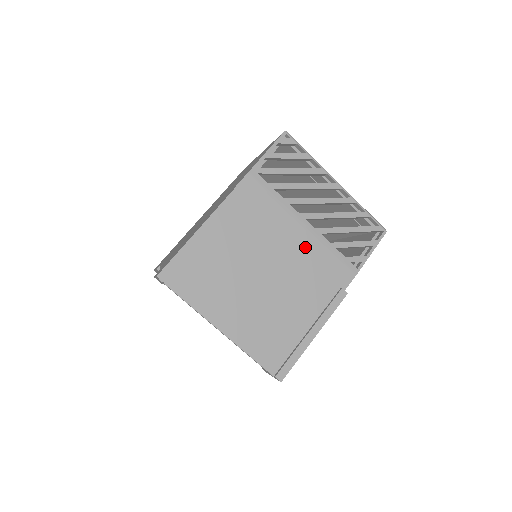
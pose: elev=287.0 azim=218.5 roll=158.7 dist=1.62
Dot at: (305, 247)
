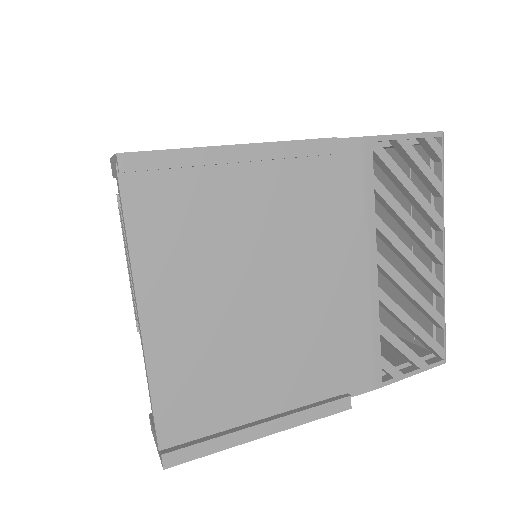
Dot at: (348, 300)
